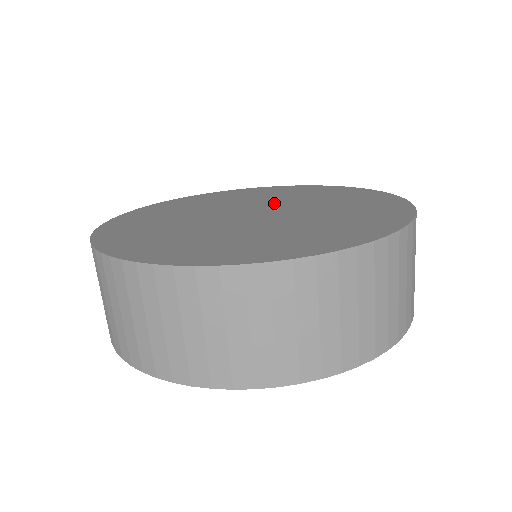
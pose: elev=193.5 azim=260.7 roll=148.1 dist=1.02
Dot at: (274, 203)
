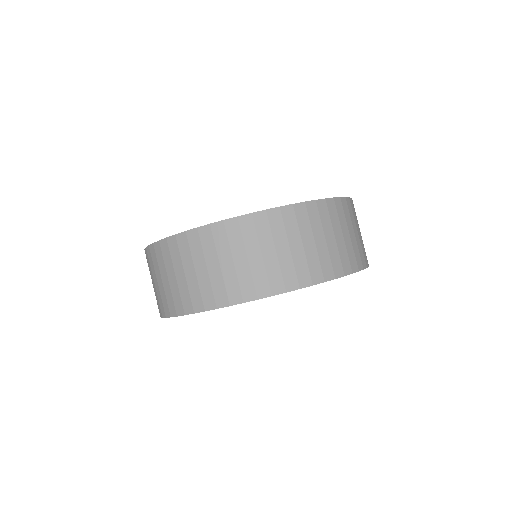
Dot at: occluded
